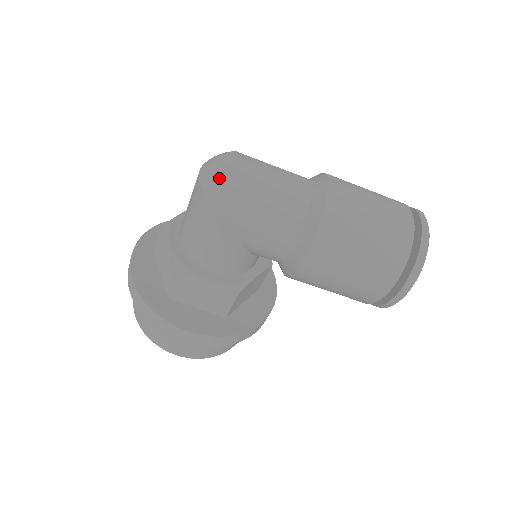
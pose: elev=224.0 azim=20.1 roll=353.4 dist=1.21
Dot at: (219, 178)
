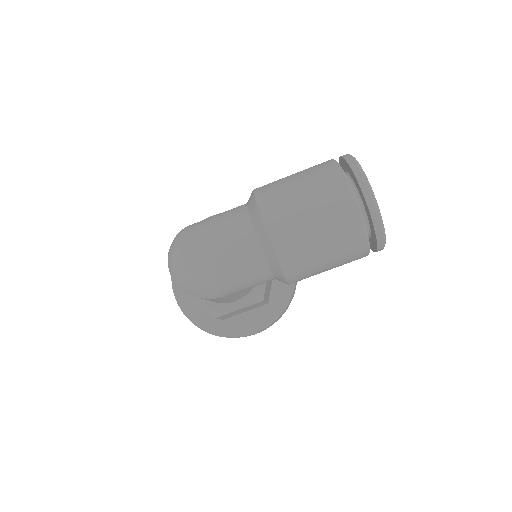
Dot at: (187, 283)
